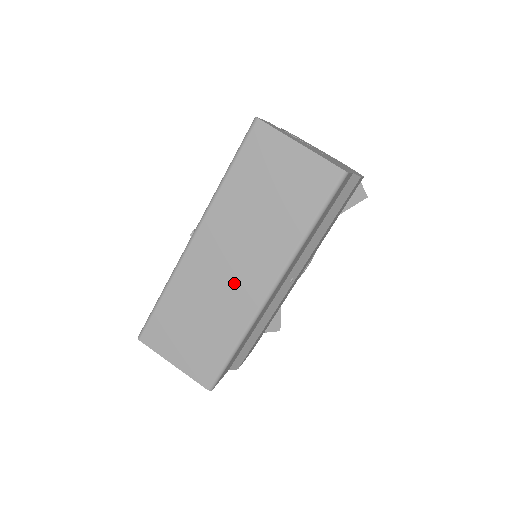
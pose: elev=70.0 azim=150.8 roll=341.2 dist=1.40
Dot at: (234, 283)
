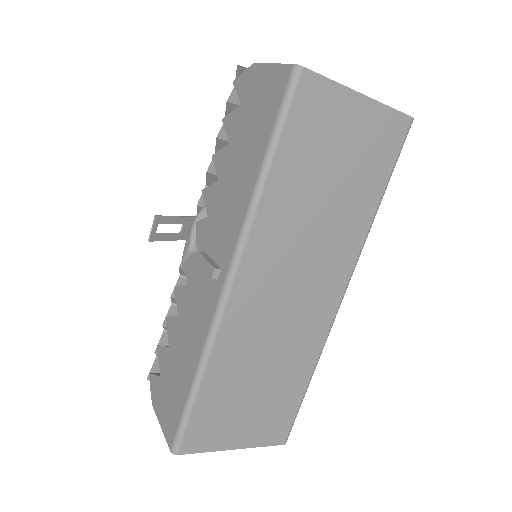
Dot at: (299, 311)
